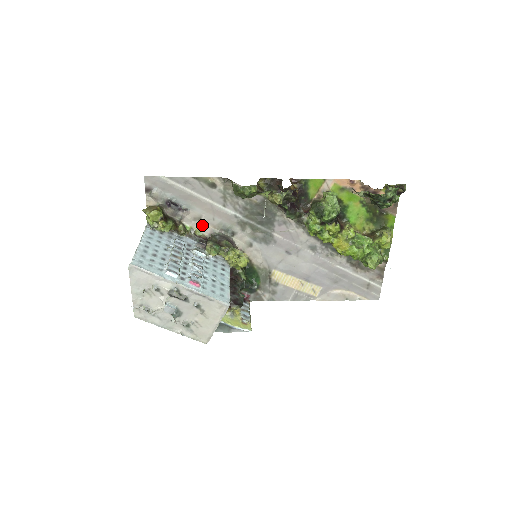
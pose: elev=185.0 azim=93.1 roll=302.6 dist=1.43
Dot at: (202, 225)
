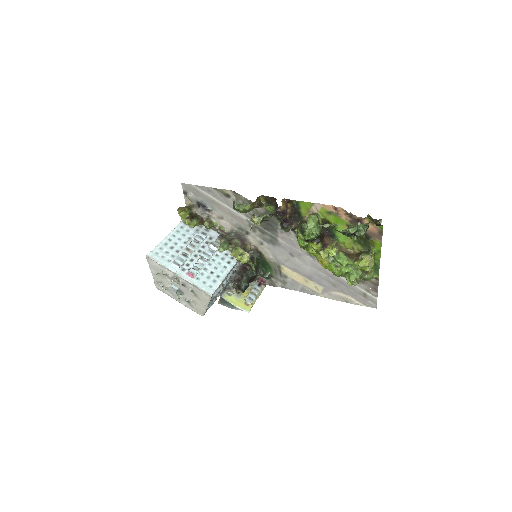
Dot at: (224, 223)
